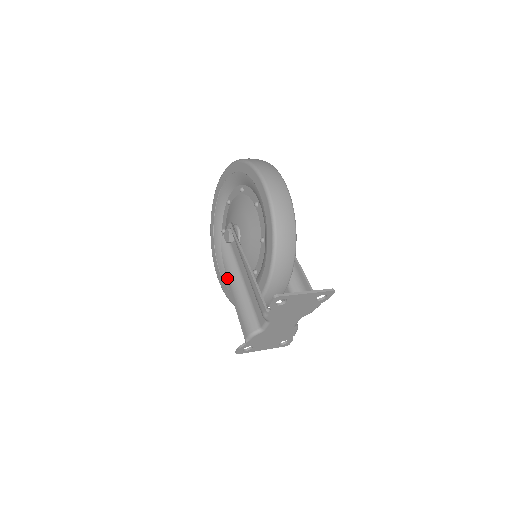
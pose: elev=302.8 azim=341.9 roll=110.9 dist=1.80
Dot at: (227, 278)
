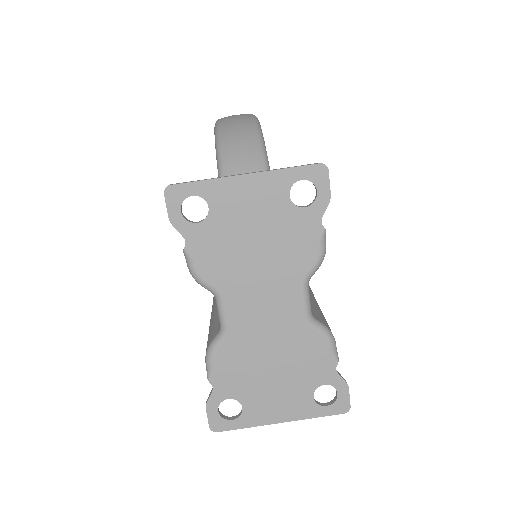
Dot at: occluded
